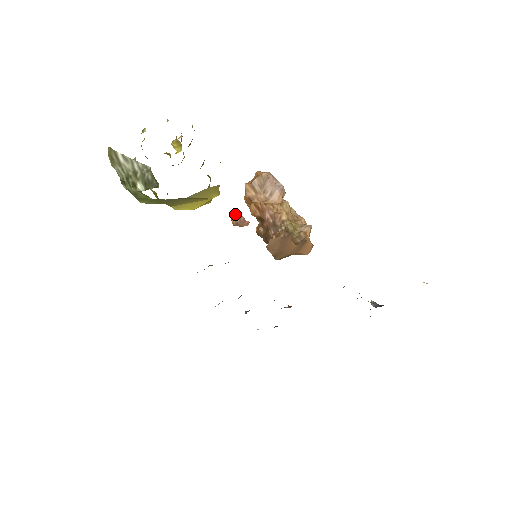
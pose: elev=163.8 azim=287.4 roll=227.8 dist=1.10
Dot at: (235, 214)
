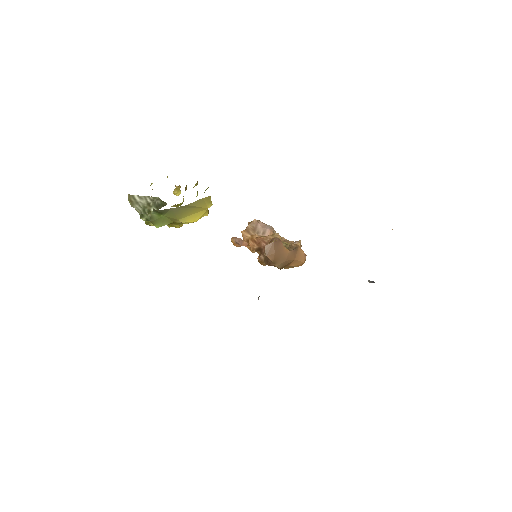
Dot at: (234, 237)
